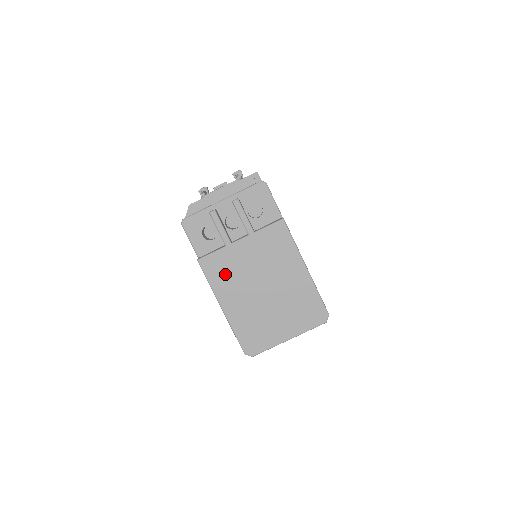
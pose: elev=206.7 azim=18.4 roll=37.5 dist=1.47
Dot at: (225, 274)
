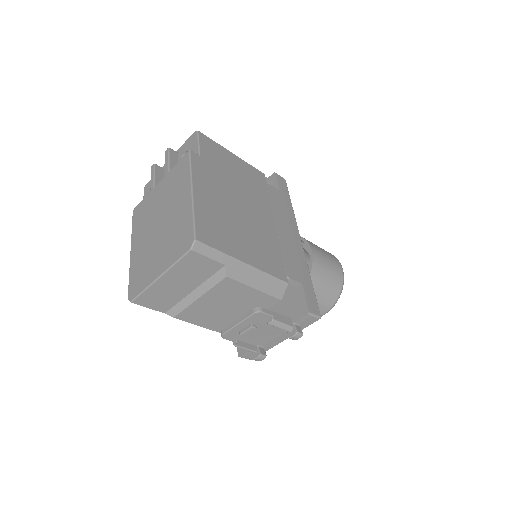
Dot at: (142, 217)
